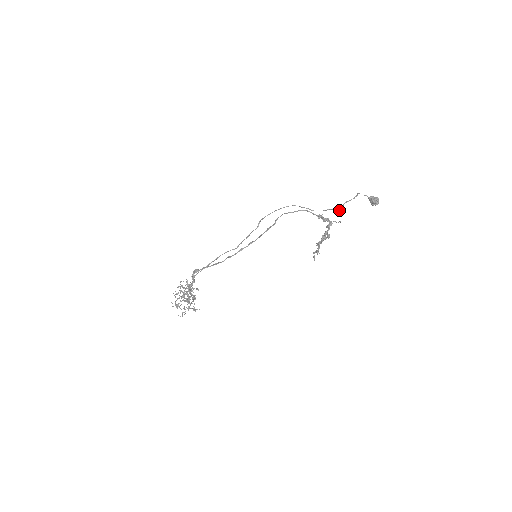
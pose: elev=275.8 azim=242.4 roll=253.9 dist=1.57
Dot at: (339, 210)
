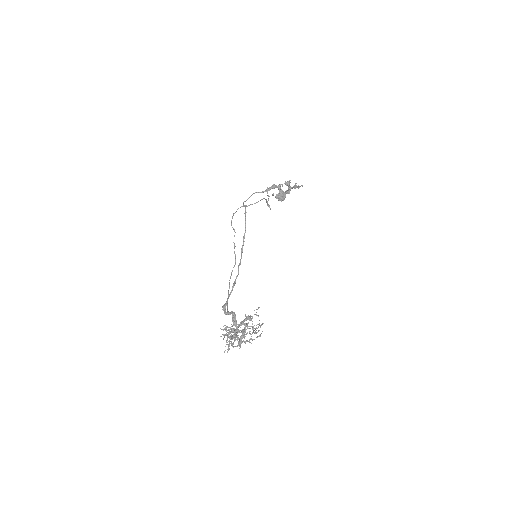
Dot at: occluded
